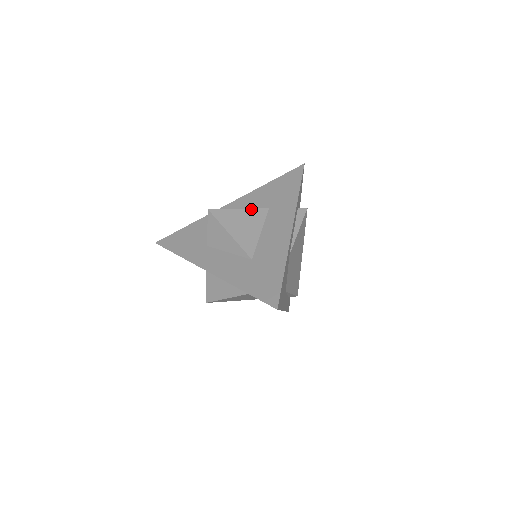
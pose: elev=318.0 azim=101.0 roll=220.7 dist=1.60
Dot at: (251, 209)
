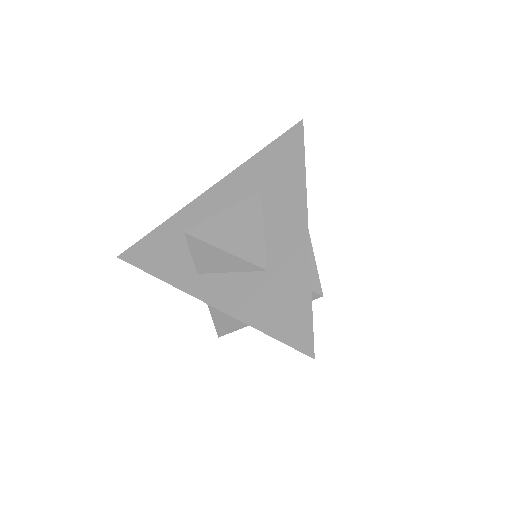
Dot at: occluded
